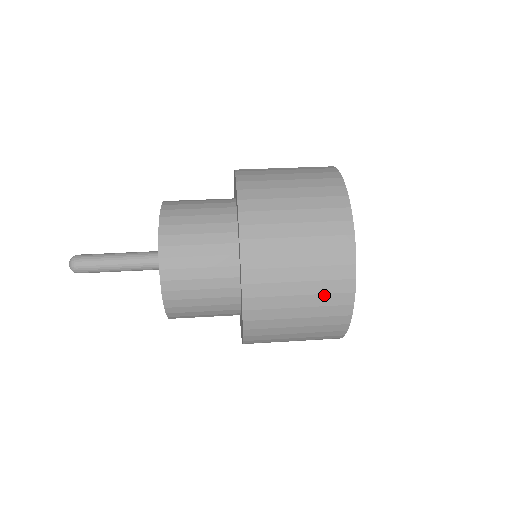
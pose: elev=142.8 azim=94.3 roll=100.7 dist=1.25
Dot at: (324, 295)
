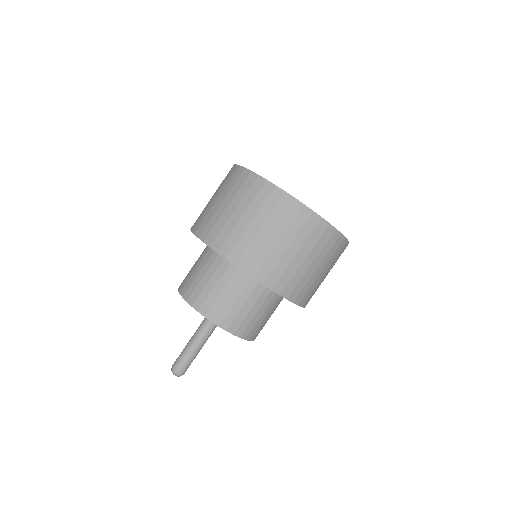
Dot at: occluded
